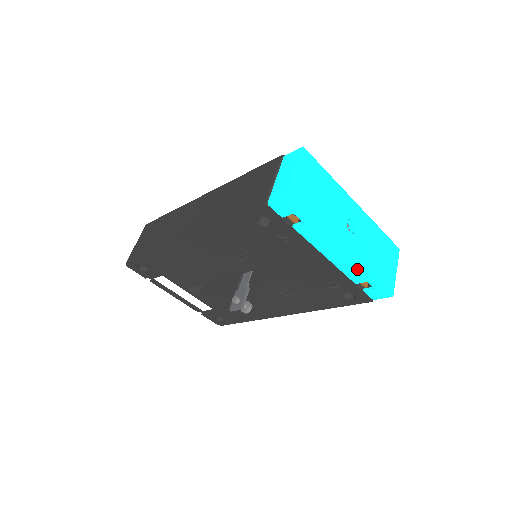
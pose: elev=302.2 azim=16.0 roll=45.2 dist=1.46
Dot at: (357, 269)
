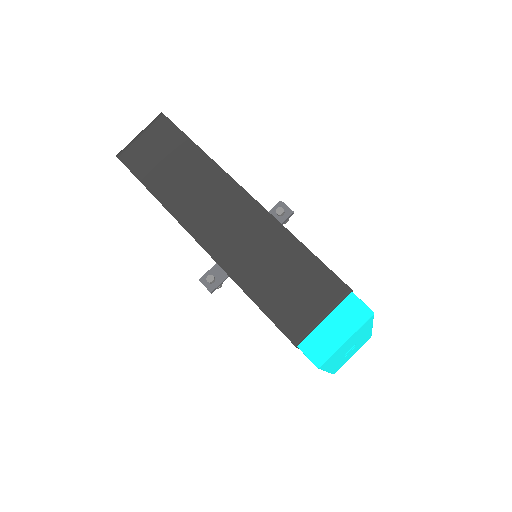
Dot at: occluded
